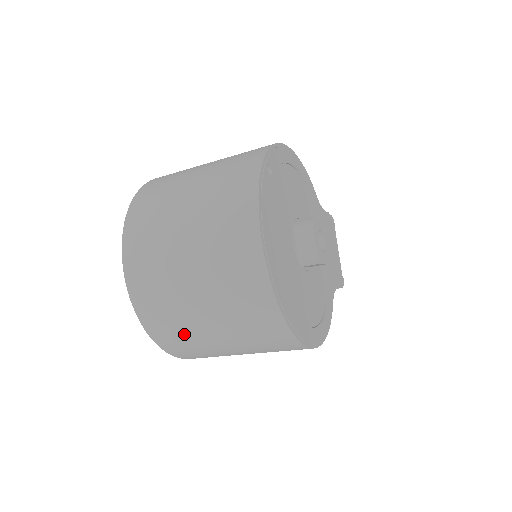
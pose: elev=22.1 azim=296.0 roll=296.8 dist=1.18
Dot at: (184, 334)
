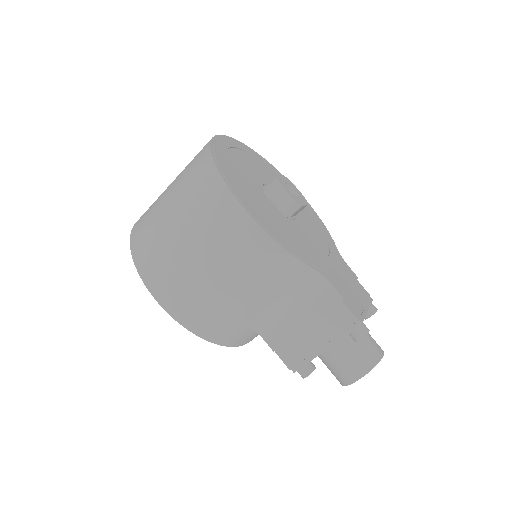
Dot at: (150, 217)
